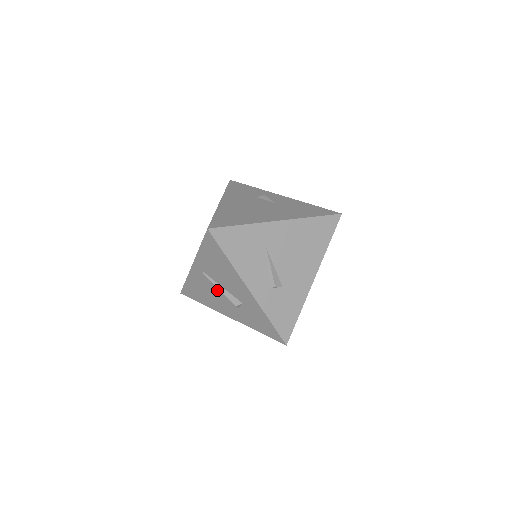
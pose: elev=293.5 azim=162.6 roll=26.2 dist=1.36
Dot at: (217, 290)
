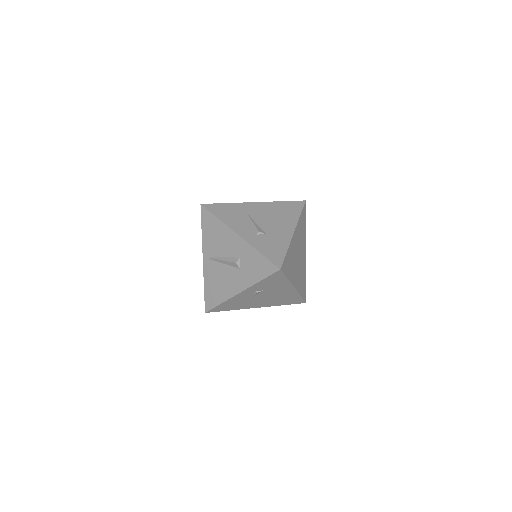
Dot at: (223, 267)
